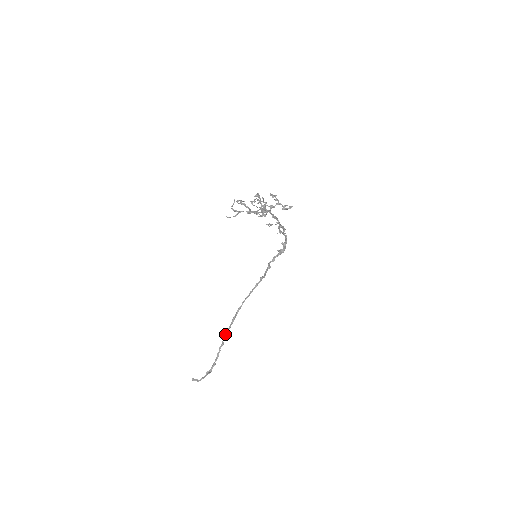
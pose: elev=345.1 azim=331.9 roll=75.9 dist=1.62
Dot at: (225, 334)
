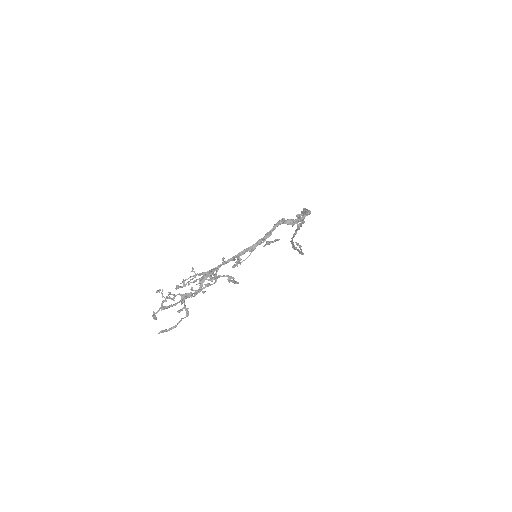
Dot at: (293, 247)
